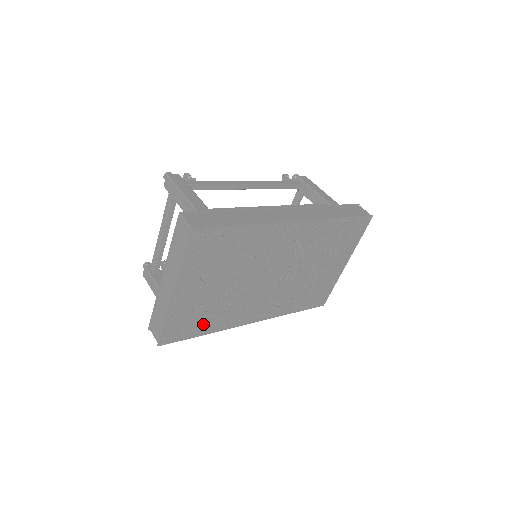
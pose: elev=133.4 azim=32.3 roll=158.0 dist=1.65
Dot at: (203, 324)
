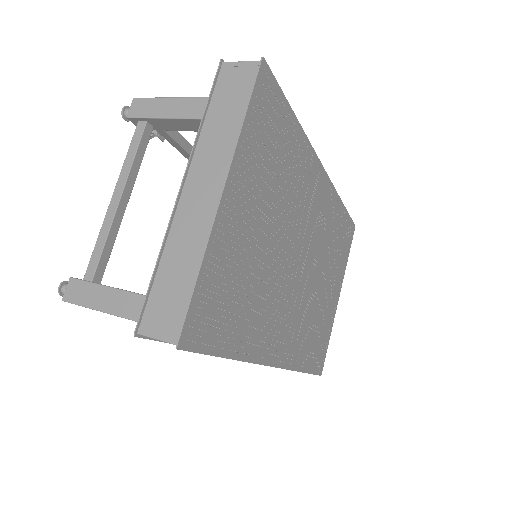
Dot at: (235, 324)
